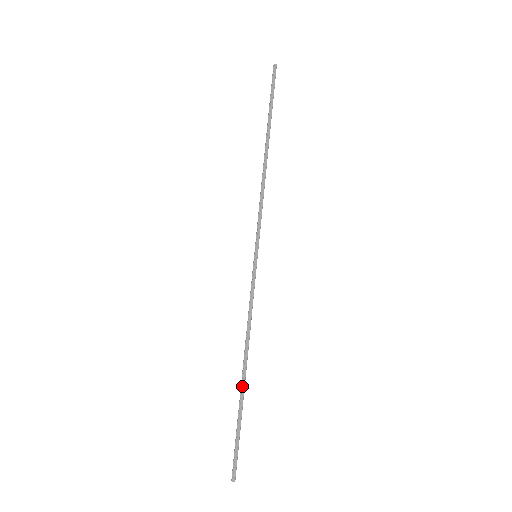
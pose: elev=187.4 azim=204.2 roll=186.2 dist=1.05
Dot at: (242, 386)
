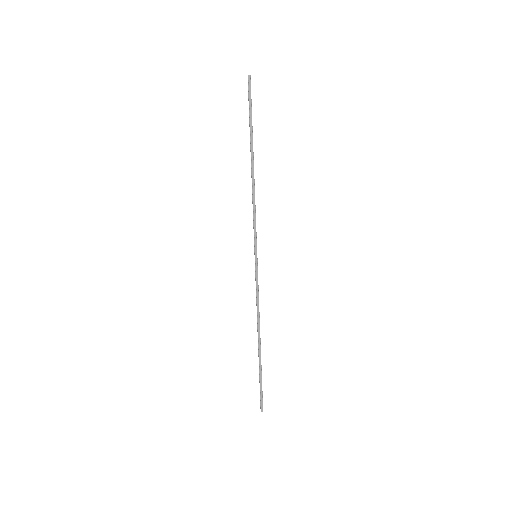
Dot at: (259, 352)
